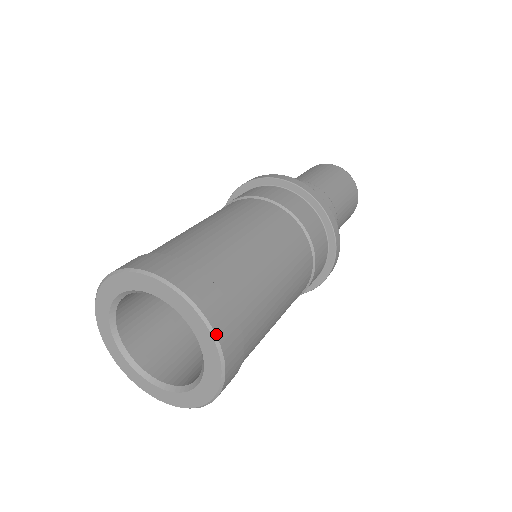
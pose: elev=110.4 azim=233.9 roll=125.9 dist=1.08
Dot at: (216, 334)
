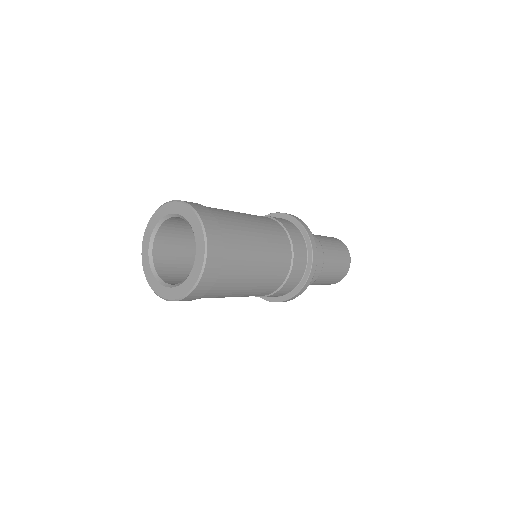
Dot at: (205, 227)
